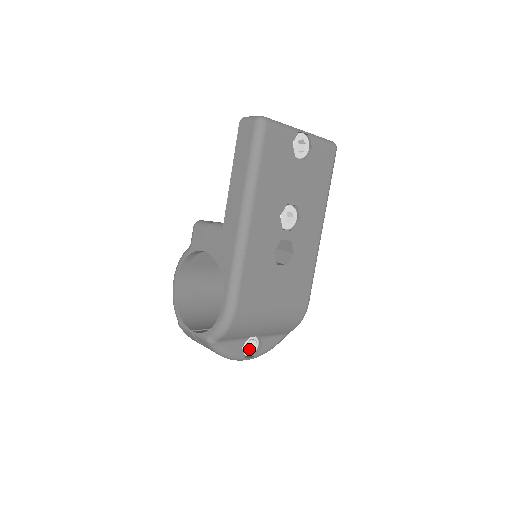
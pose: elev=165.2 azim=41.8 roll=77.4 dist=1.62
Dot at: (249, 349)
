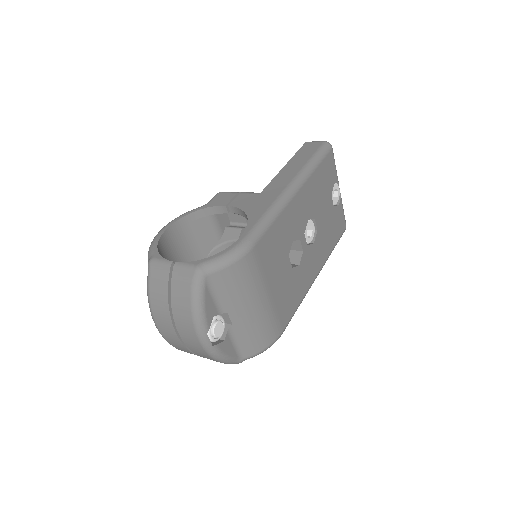
Dot at: (216, 328)
